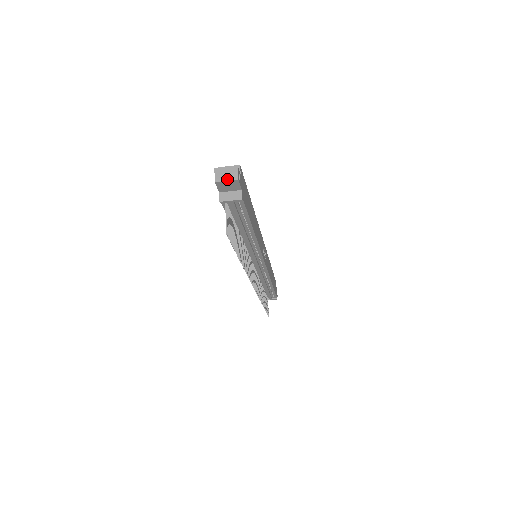
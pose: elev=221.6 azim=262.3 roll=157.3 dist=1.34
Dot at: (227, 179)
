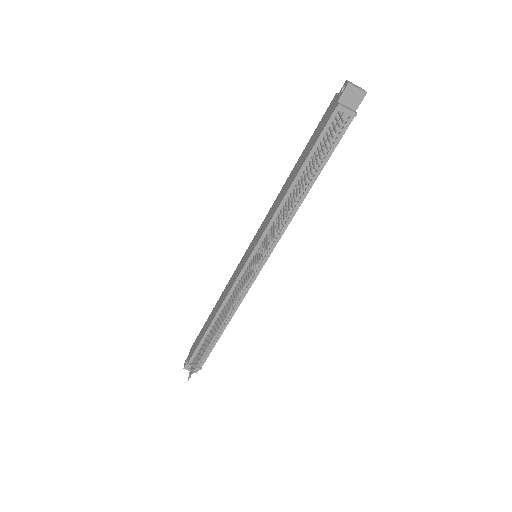
Dot at: (358, 88)
